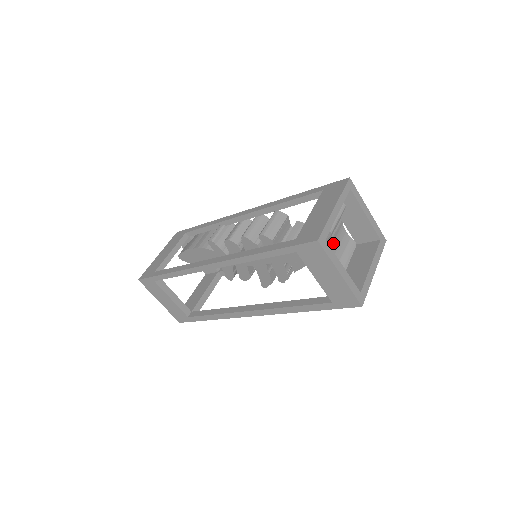
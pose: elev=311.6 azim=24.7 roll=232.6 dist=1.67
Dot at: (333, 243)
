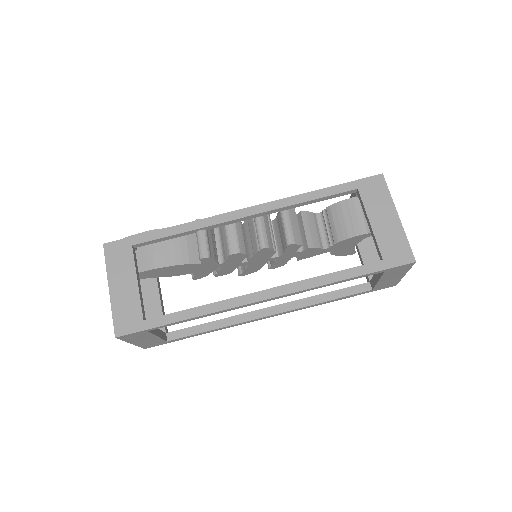
Dot at: occluded
